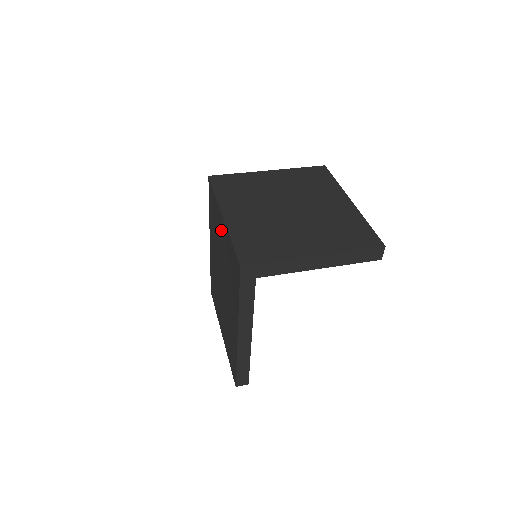
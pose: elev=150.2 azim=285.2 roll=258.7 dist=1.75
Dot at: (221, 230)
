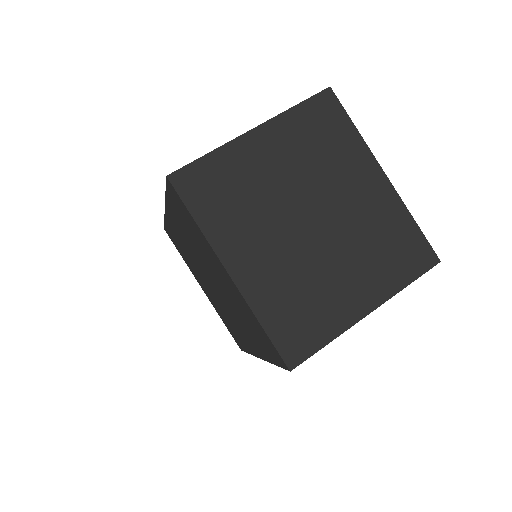
Dot at: (220, 272)
